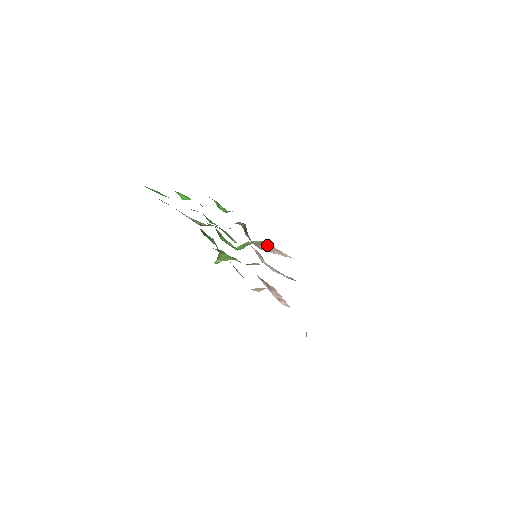
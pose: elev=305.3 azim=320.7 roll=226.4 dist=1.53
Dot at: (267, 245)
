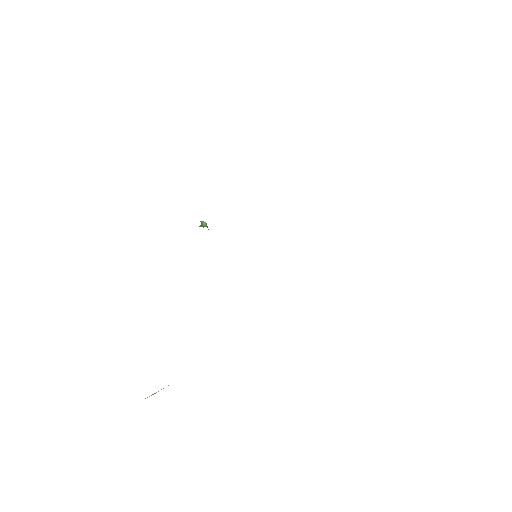
Dot at: occluded
